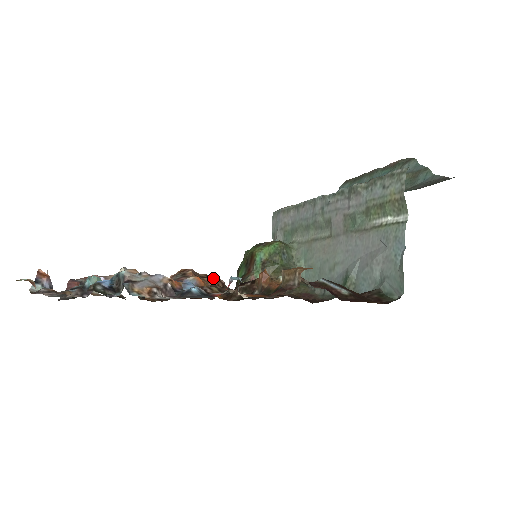
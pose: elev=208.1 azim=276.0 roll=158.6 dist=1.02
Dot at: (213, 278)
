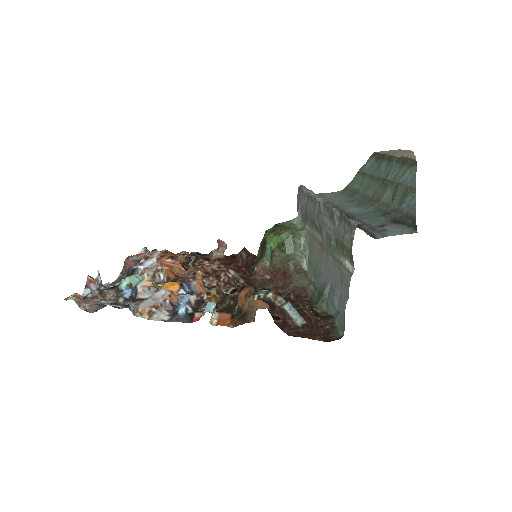
Dot at: (221, 273)
